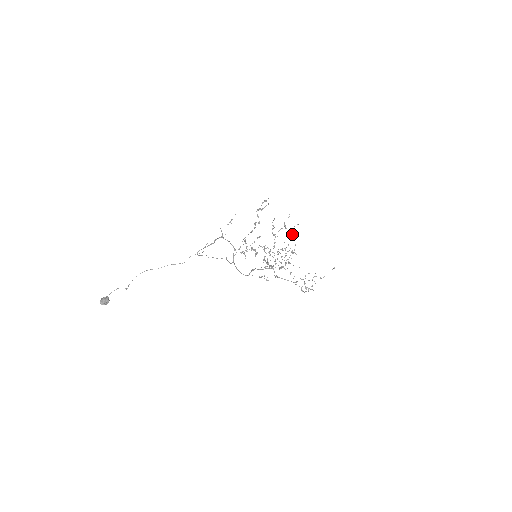
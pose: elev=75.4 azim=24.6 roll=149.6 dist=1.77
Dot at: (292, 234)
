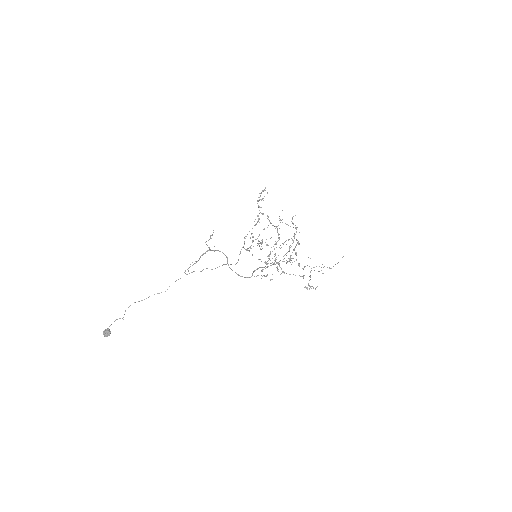
Dot at: occluded
